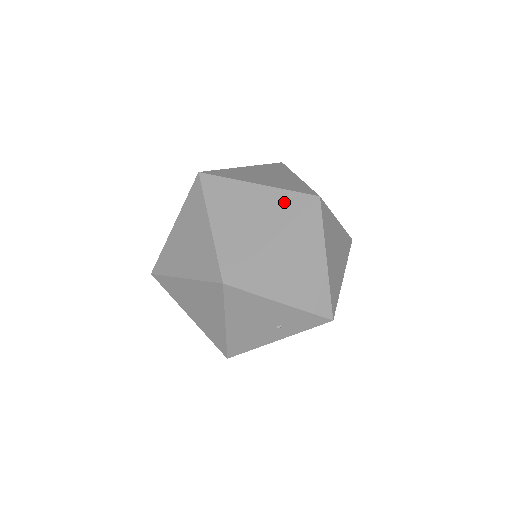
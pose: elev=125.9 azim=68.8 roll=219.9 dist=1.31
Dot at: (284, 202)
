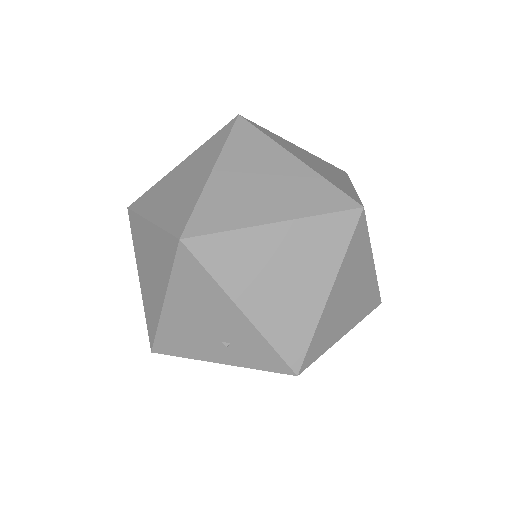
Dot at: (315, 191)
